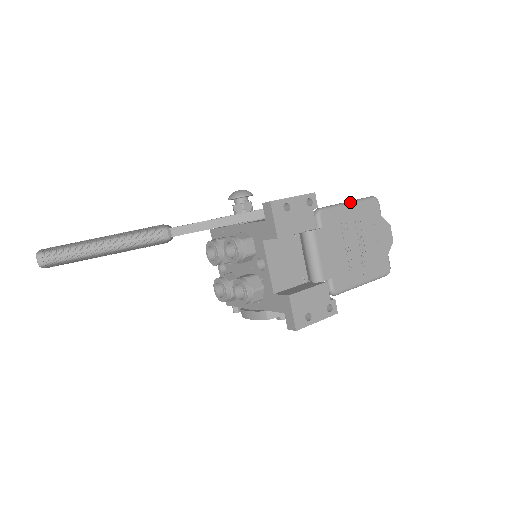
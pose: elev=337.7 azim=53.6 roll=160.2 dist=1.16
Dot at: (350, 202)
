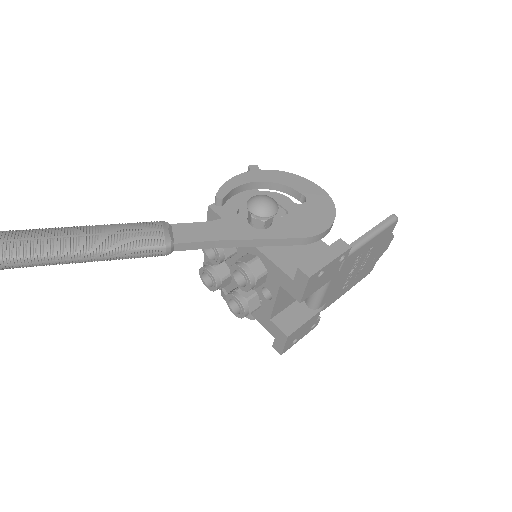
Dot at: (375, 234)
